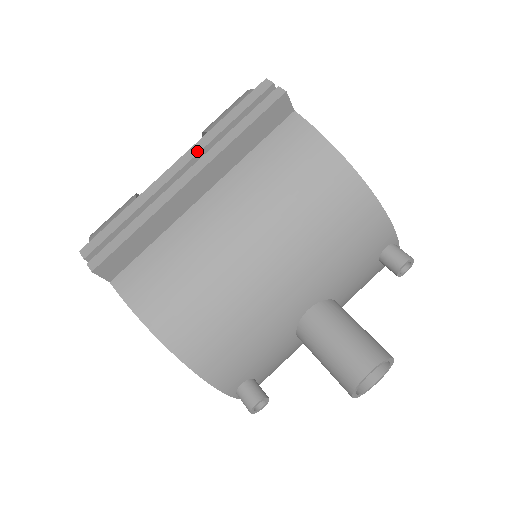
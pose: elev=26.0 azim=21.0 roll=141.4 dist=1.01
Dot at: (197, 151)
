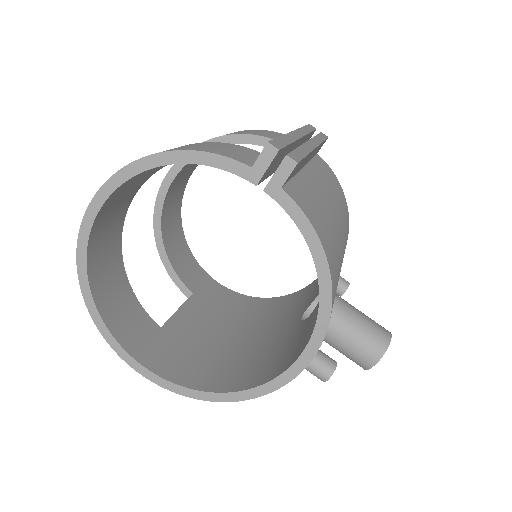
Dot at: (304, 133)
